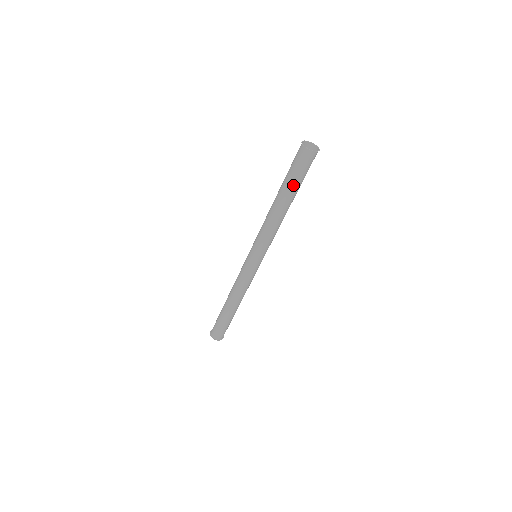
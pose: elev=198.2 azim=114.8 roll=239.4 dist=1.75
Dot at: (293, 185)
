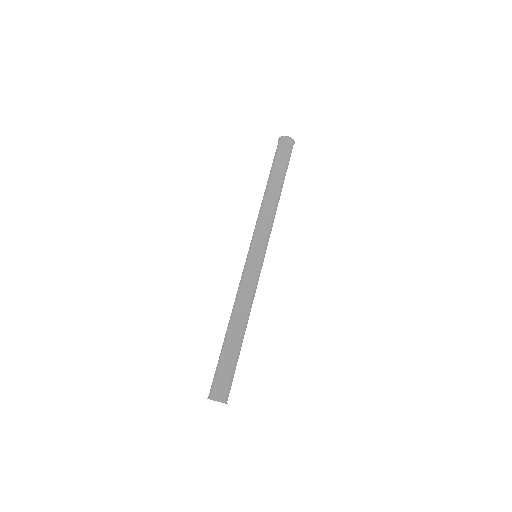
Dot at: (278, 167)
